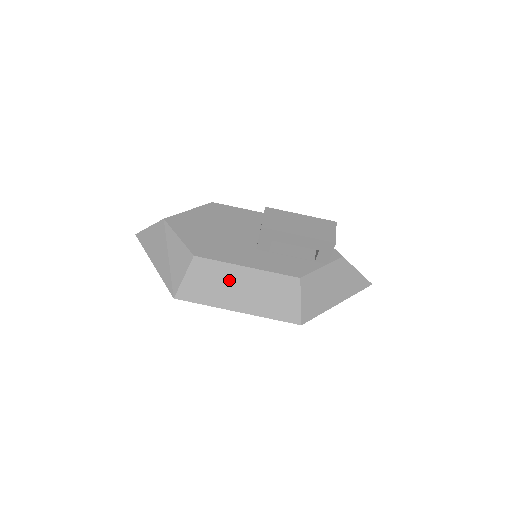
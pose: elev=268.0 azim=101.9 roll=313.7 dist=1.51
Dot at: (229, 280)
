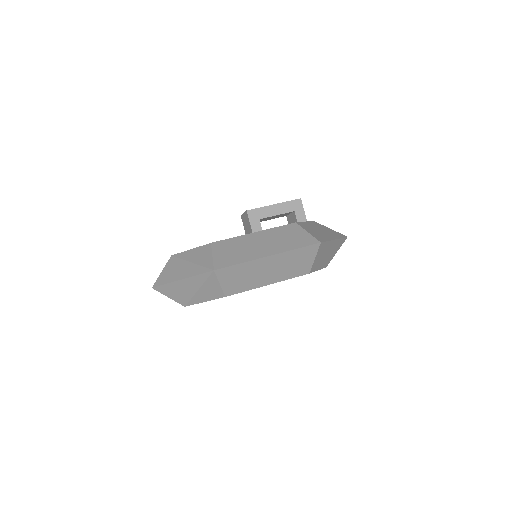
Dot at: (248, 243)
